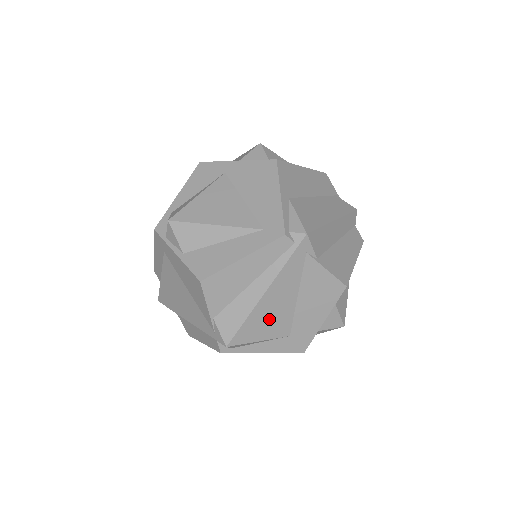
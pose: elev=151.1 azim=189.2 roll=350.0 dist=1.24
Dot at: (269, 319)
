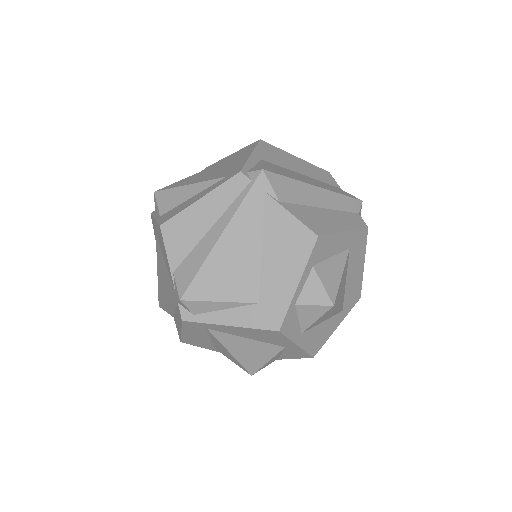
Dot at: (229, 272)
